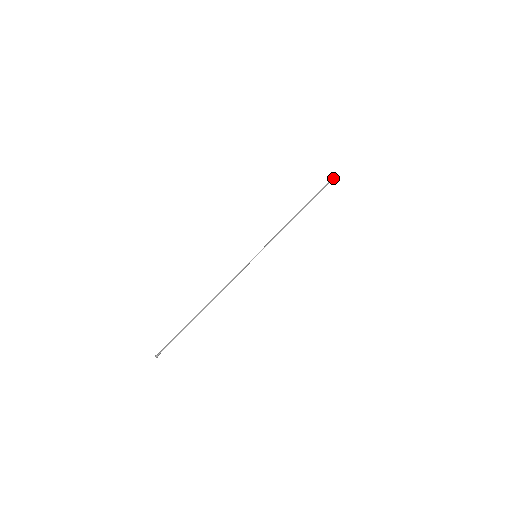
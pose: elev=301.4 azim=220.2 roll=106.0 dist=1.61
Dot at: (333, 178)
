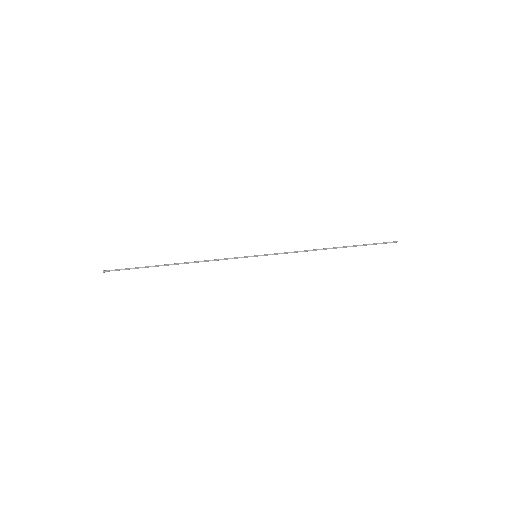
Dot at: (393, 242)
